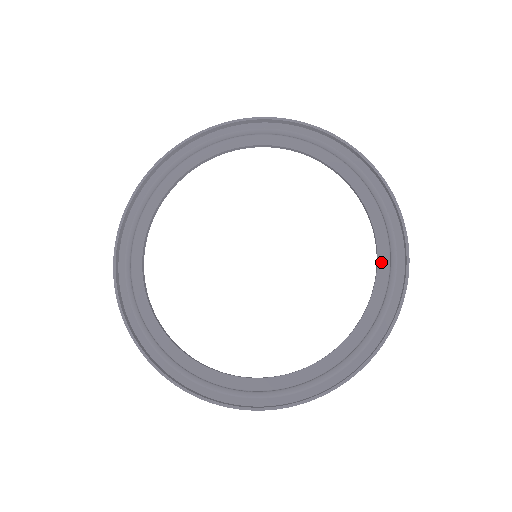
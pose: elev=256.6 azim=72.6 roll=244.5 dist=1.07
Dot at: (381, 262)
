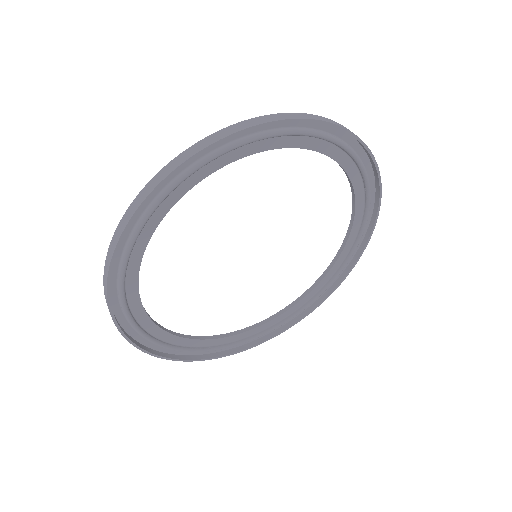
Dot at: (342, 162)
